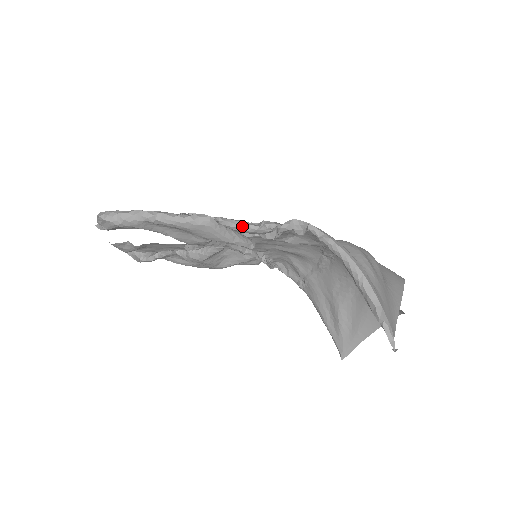
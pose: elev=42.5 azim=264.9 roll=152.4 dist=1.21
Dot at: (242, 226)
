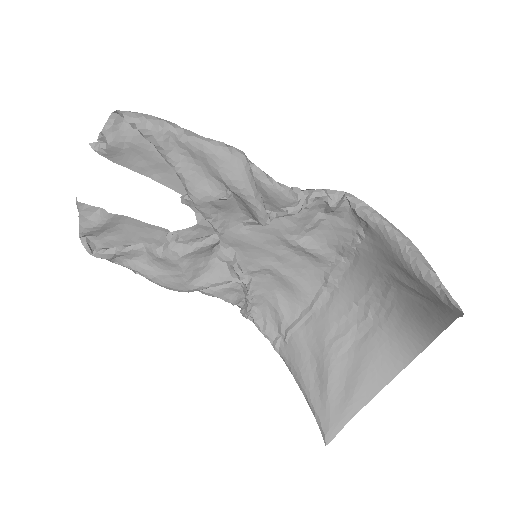
Dot at: (272, 180)
